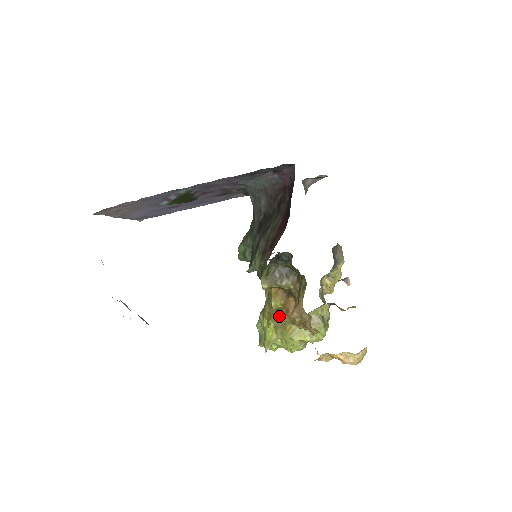
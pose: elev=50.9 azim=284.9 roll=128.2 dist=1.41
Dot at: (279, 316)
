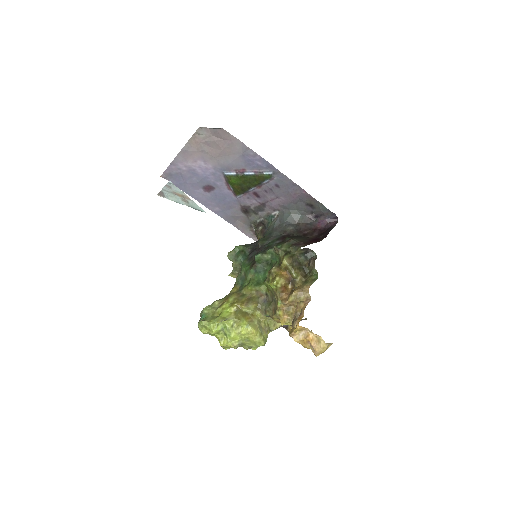
Dot at: (251, 302)
